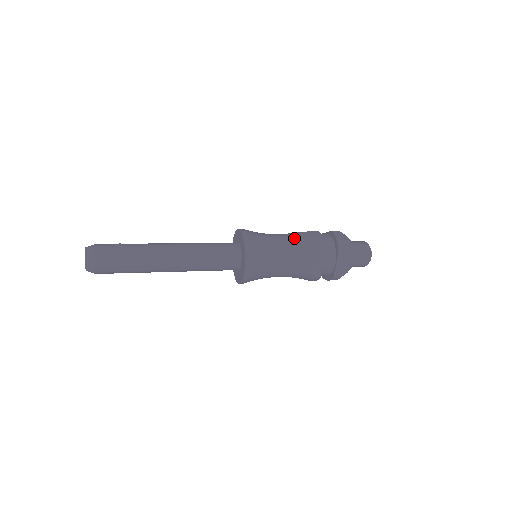
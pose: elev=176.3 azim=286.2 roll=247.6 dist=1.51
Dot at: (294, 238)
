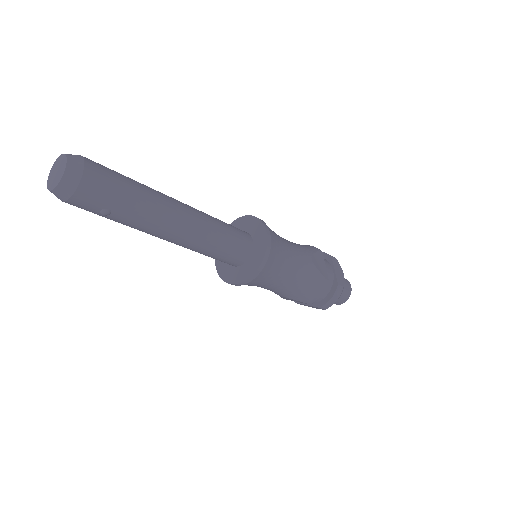
Dot at: occluded
